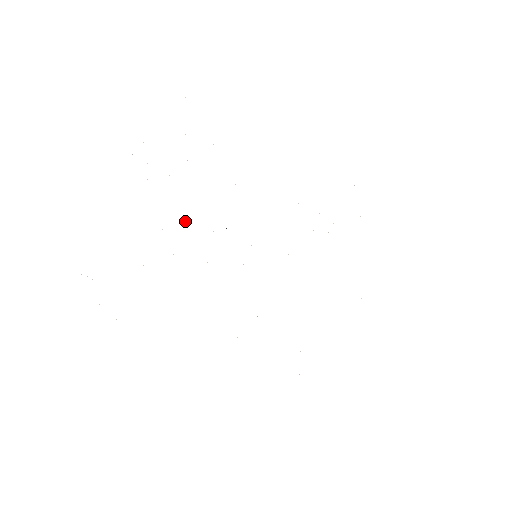
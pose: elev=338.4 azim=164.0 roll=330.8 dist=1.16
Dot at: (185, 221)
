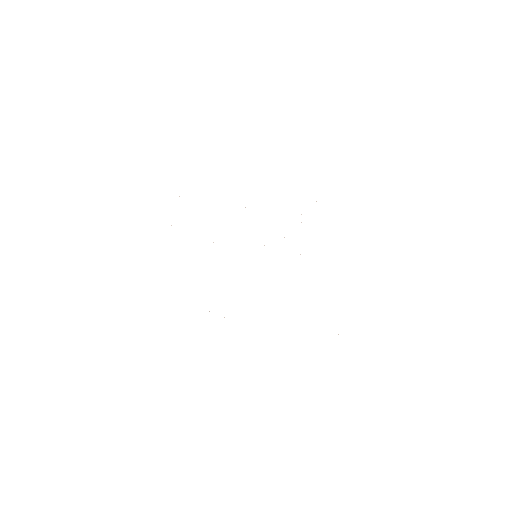
Dot at: occluded
